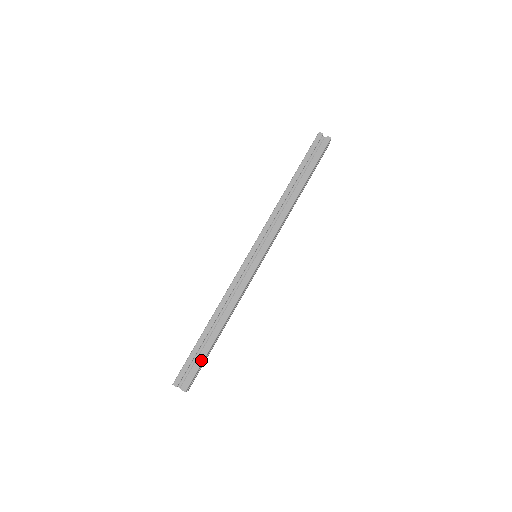
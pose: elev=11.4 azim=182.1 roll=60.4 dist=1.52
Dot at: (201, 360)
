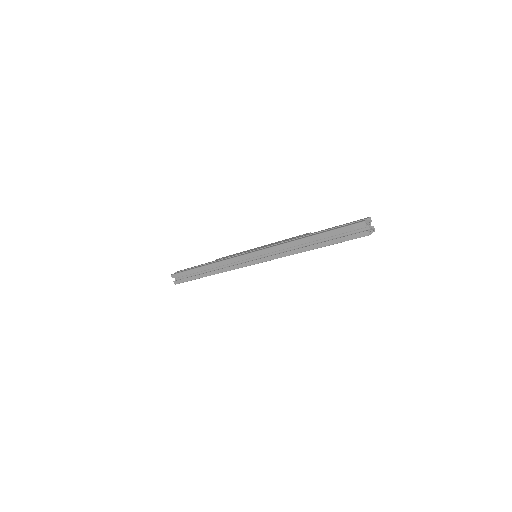
Dot at: (189, 279)
